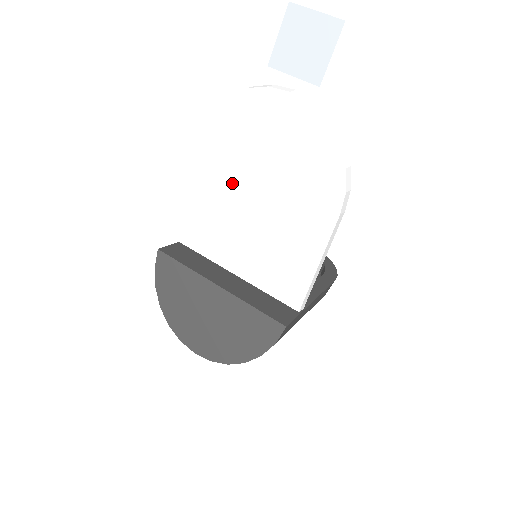
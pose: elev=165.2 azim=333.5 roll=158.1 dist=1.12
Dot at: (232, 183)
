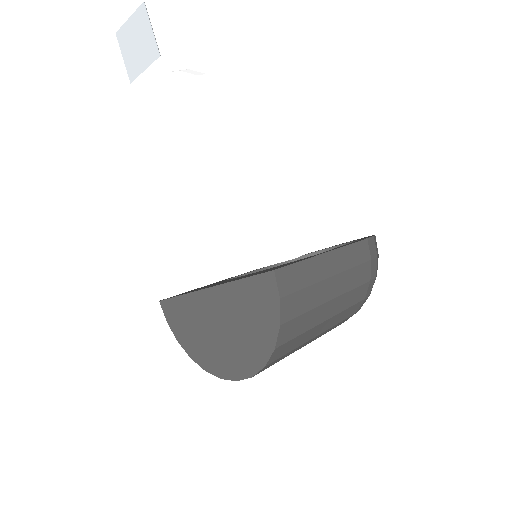
Dot at: (173, 194)
